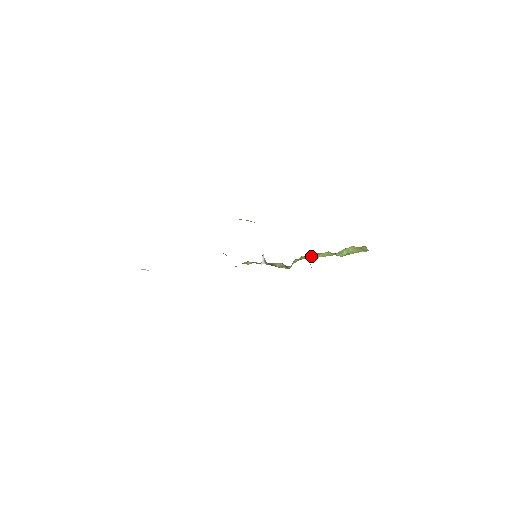
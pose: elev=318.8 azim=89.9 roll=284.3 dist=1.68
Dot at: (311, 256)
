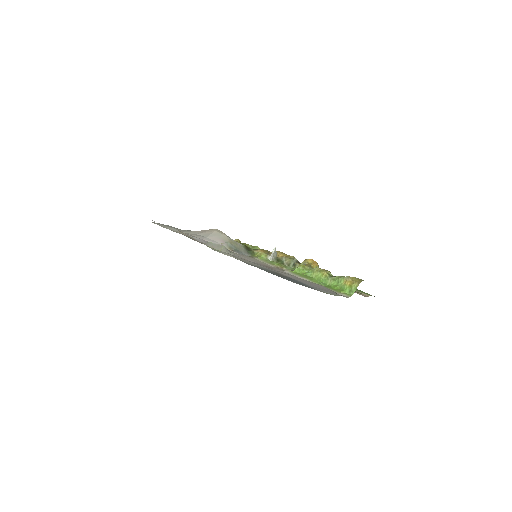
Dot at: (311, 268)
